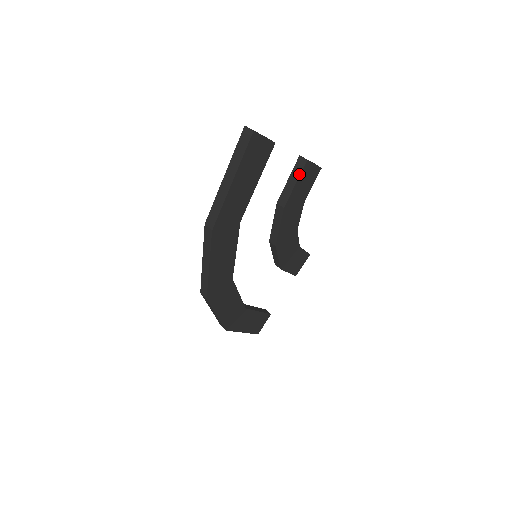
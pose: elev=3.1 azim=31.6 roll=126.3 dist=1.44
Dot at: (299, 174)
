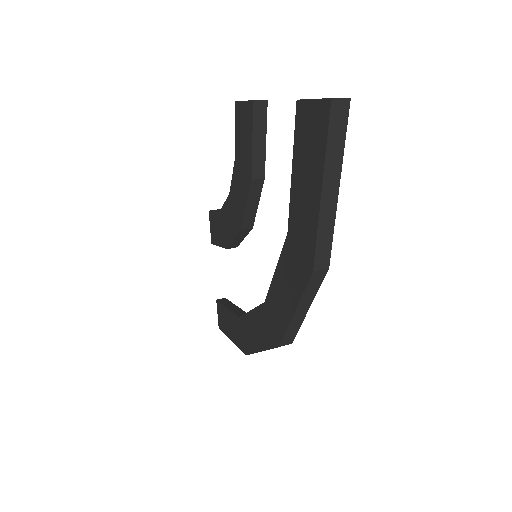
Dot at: (265, 125)
